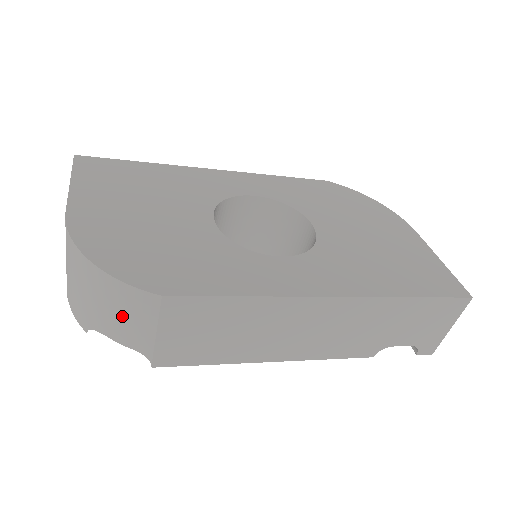
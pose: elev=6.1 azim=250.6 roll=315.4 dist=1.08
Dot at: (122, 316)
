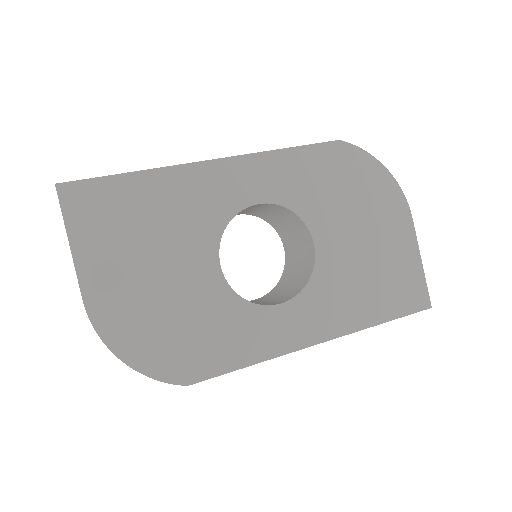
Dot at: occluded
